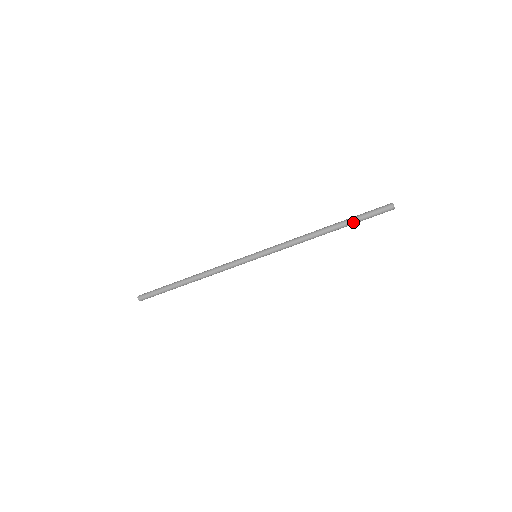
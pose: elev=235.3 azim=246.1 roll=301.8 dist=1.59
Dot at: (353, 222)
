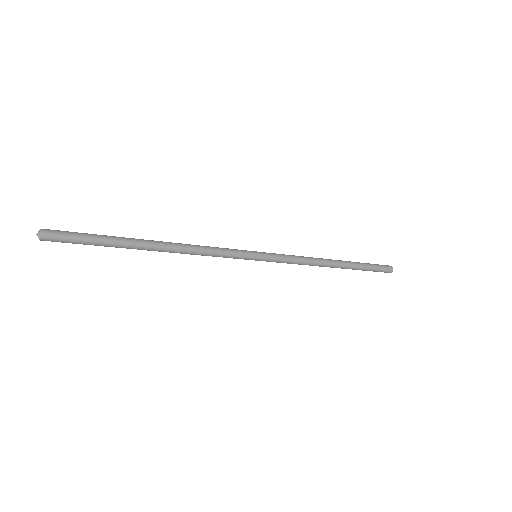
Dot at: occluded
